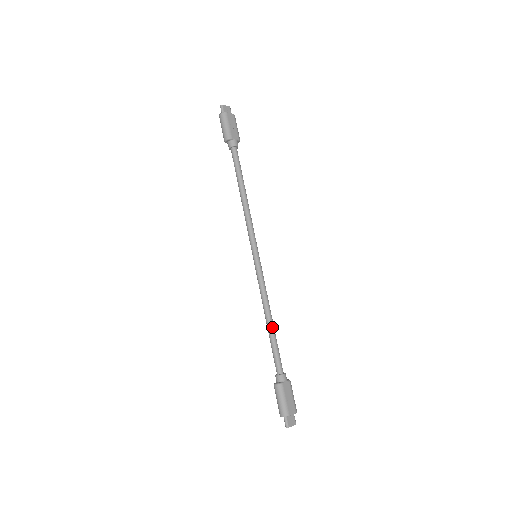
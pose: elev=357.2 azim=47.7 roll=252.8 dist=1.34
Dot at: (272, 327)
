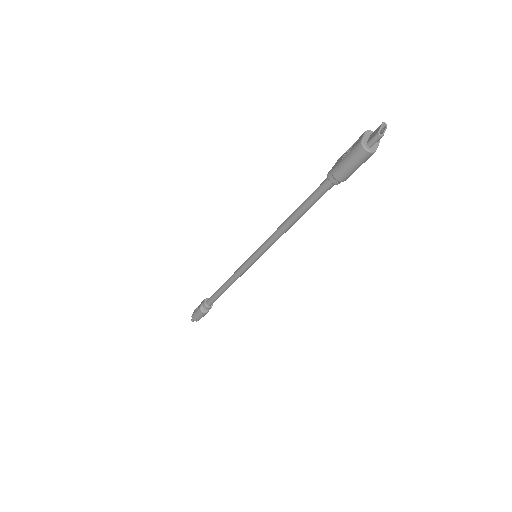
Dot at: occluded
